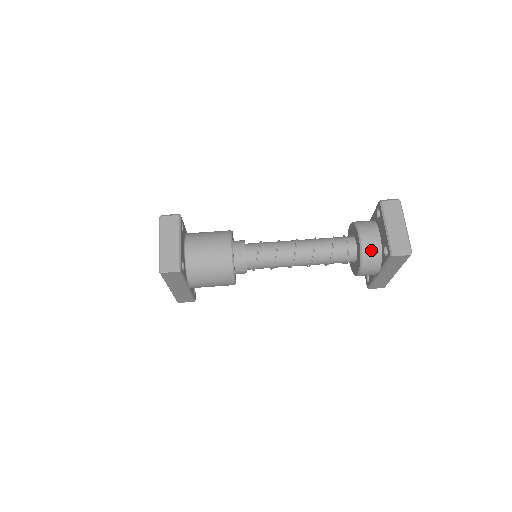
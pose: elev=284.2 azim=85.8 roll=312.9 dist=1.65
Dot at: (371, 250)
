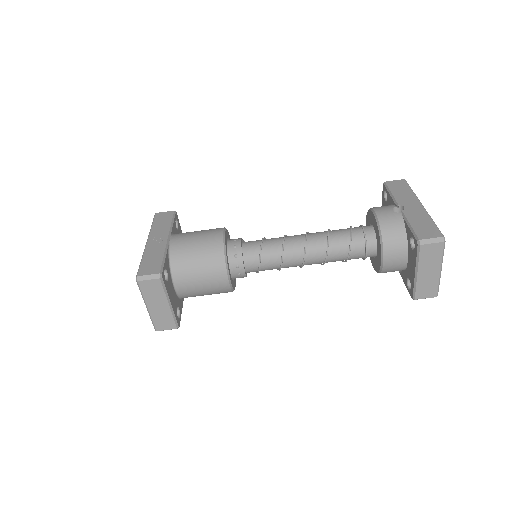
Dot at: (393, 269)
